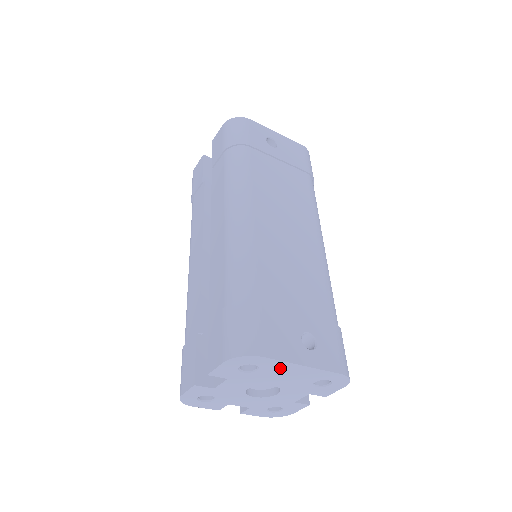
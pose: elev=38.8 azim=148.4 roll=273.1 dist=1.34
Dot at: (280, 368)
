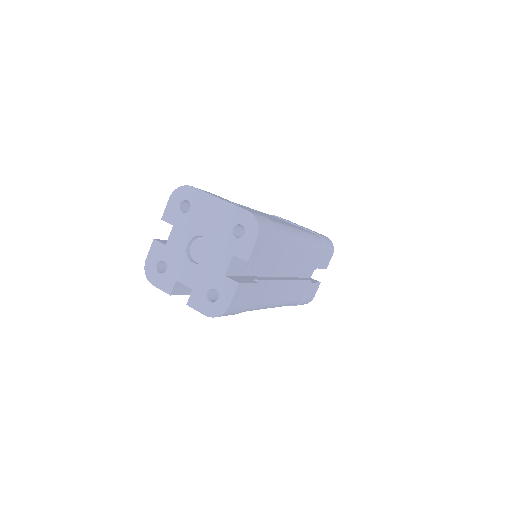
Dot at: (204, 204)
